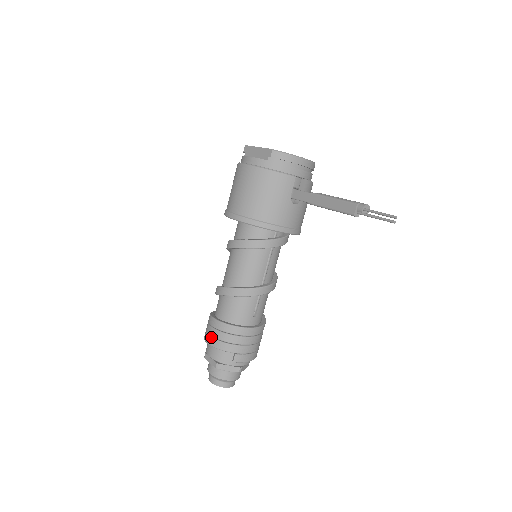
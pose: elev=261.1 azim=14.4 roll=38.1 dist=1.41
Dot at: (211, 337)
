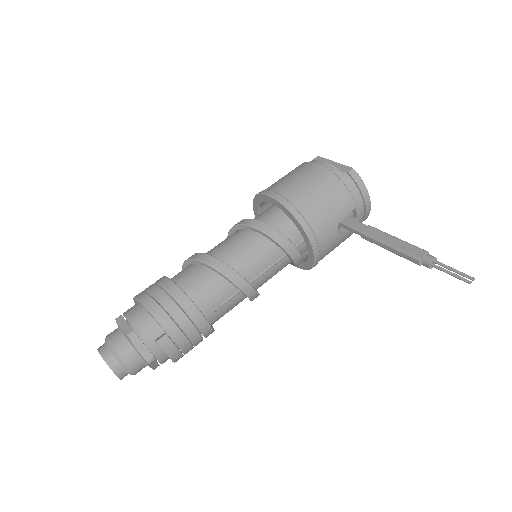
Dot at: (151, 296)
